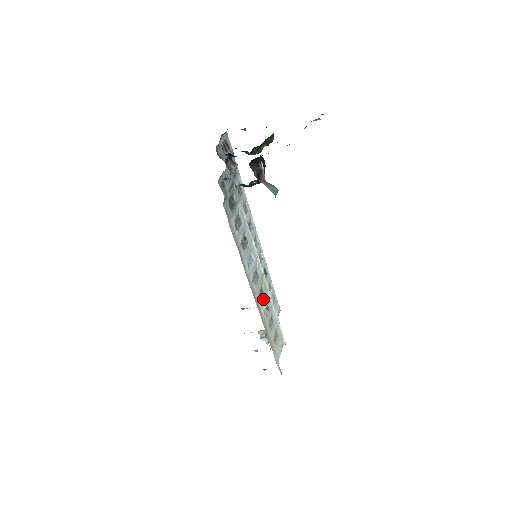
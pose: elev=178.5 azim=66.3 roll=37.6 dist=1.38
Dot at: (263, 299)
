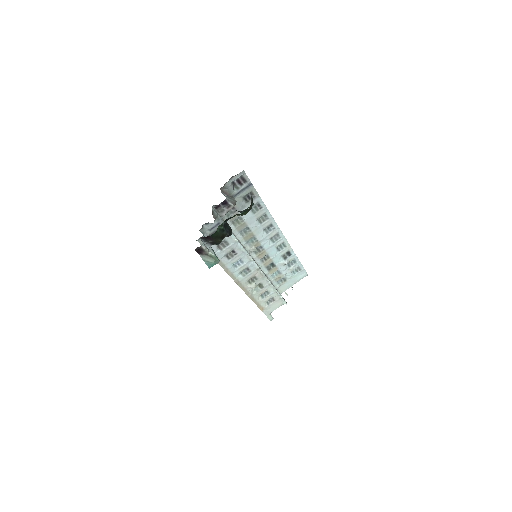
Dot at: (254, 283)
